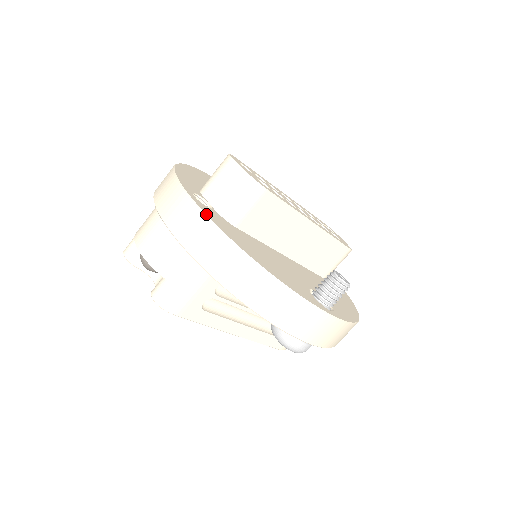
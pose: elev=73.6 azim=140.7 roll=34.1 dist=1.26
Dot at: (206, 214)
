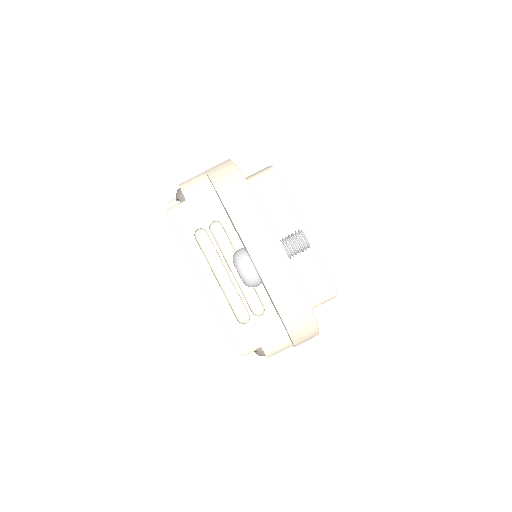
Dot at: occluded
